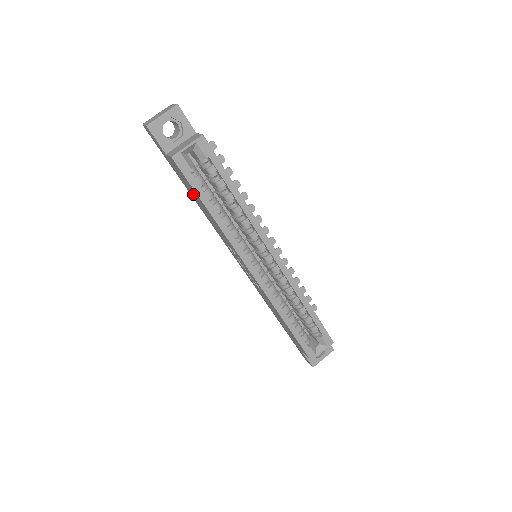
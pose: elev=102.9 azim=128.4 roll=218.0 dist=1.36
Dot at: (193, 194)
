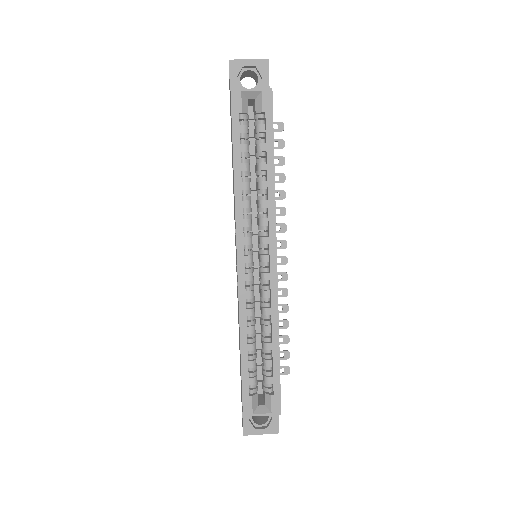
Dot at: occluded
